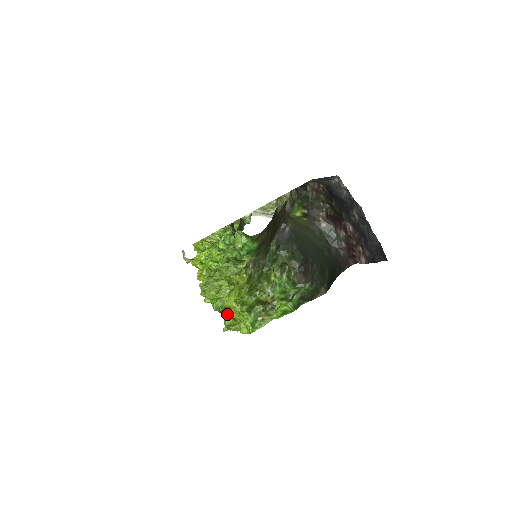
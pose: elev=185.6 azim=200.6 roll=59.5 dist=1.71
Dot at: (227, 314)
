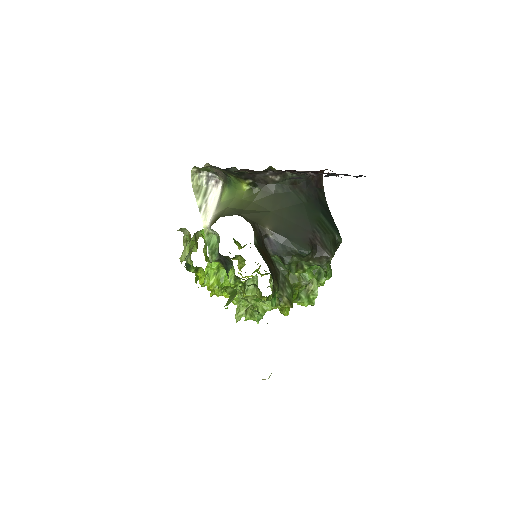
Dot at: occluded
